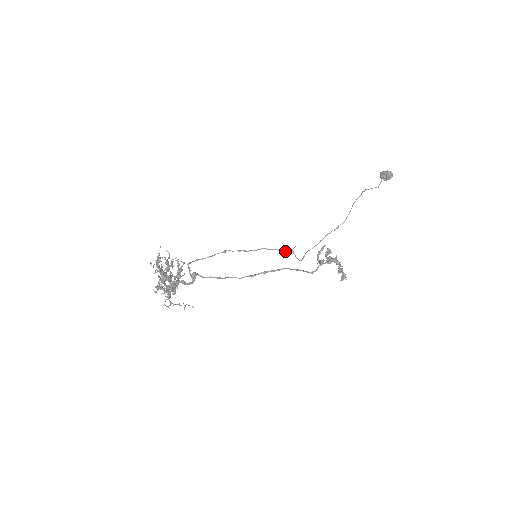
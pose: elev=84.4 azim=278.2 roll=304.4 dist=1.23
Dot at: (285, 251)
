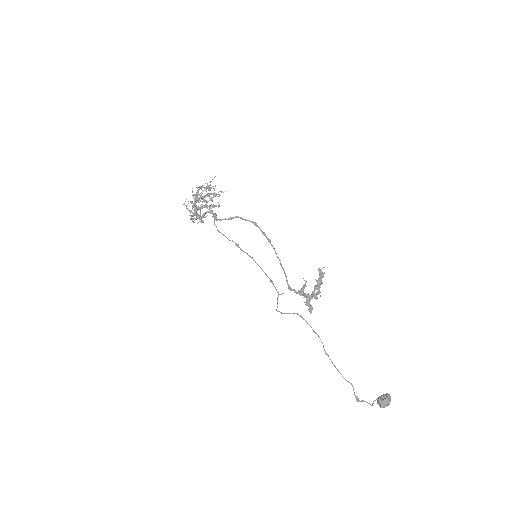
Dot at: (274, 286)
